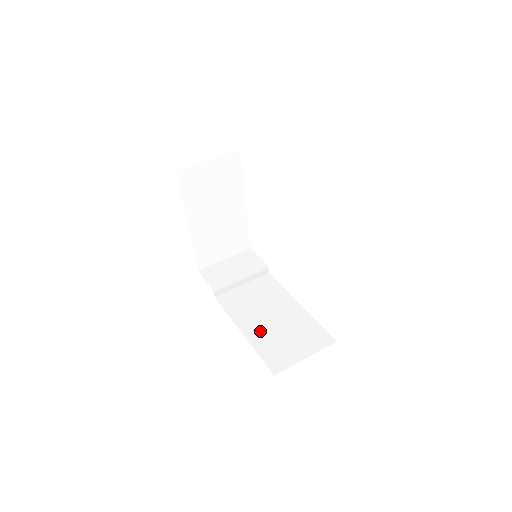
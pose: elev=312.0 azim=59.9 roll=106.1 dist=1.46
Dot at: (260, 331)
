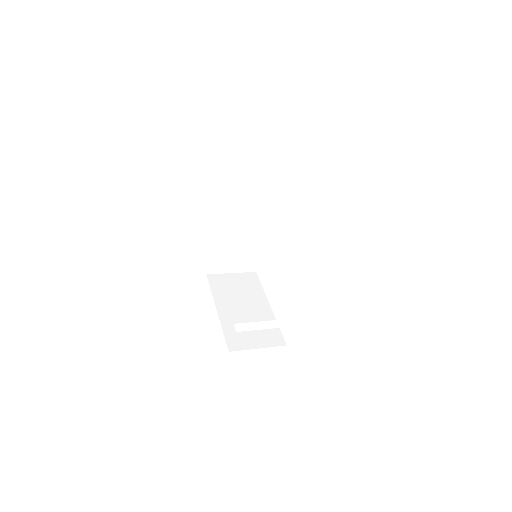
Dot at: occluded
